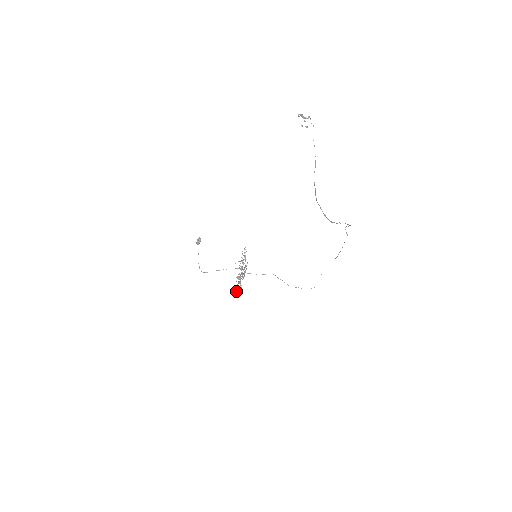
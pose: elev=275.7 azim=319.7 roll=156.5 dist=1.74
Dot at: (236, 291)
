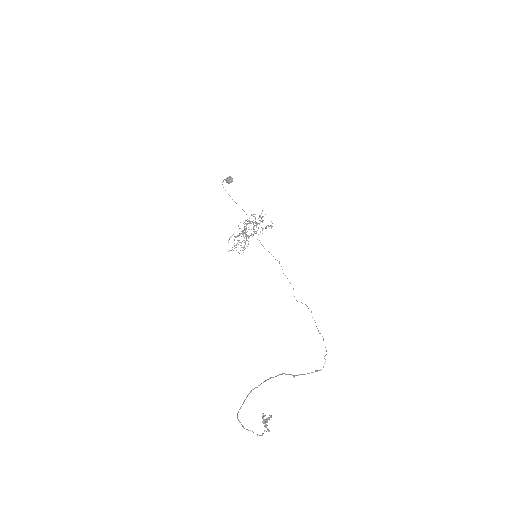
Dot at: occluded
